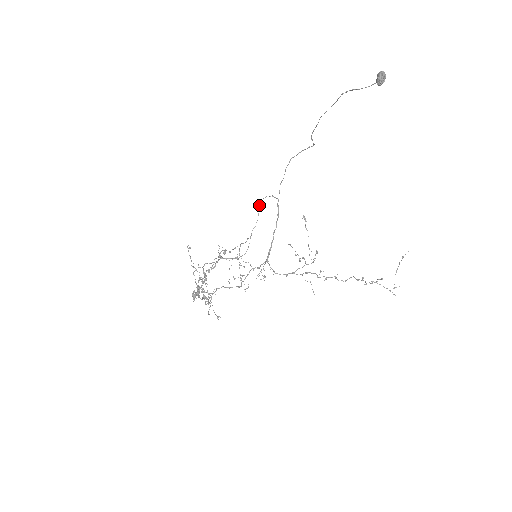
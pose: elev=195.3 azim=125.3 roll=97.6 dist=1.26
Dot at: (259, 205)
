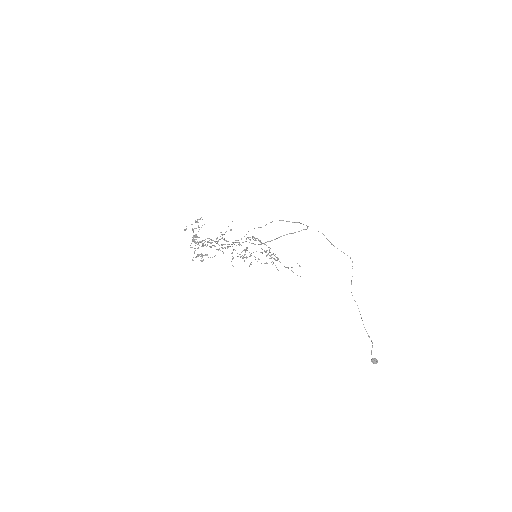
Dot at: occluded
